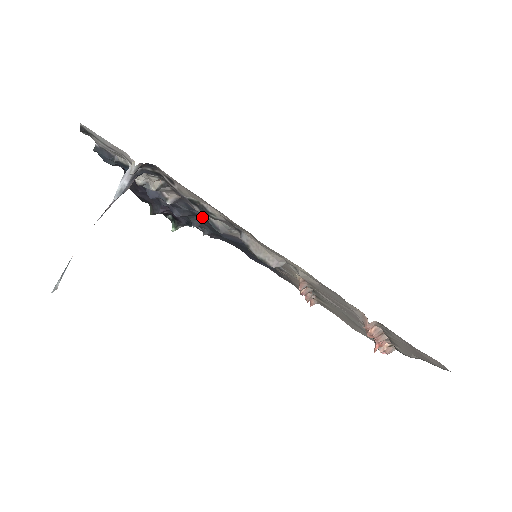
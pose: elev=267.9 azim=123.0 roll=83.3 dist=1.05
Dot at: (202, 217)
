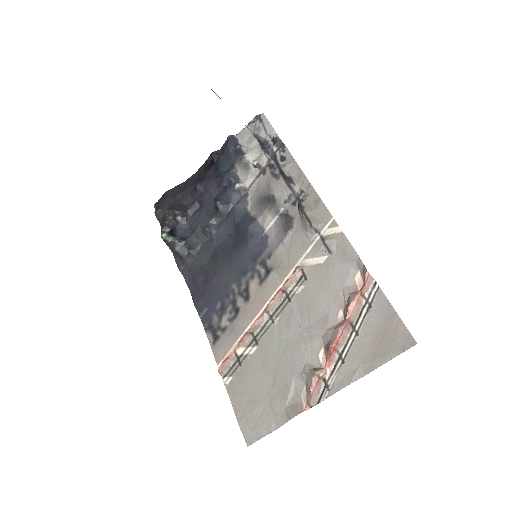
Dot at: (236, 216)
